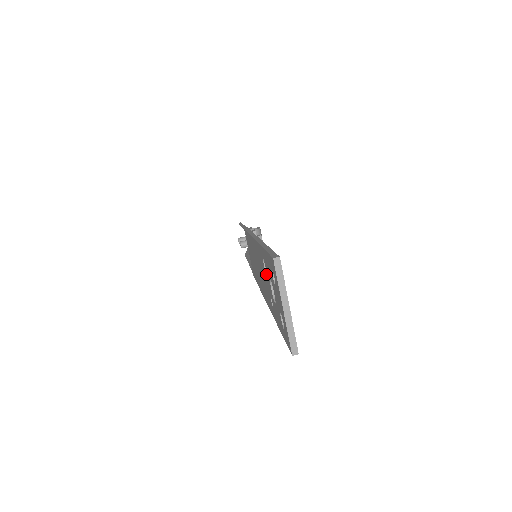
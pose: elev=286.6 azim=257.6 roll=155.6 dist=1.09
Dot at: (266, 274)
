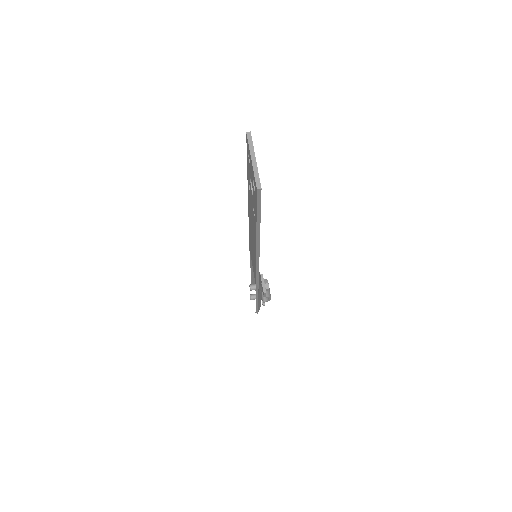
Dot at: (250, 193)
